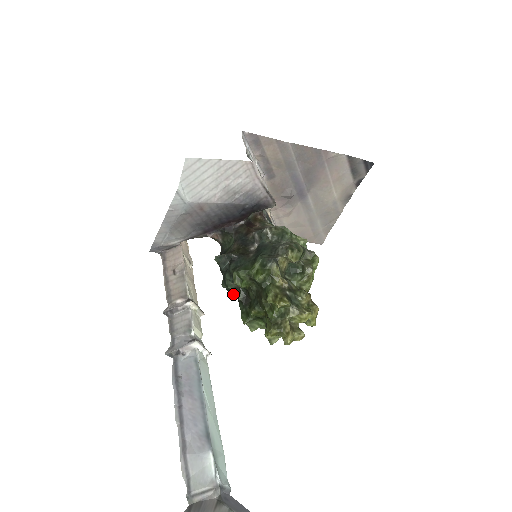
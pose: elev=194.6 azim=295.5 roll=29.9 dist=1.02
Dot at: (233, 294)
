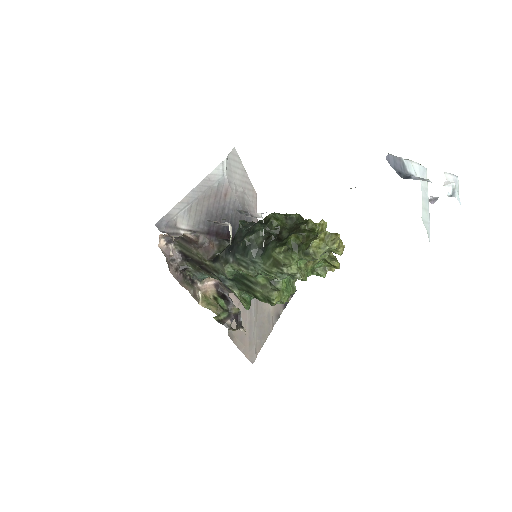
Dot at: (255, 250)
